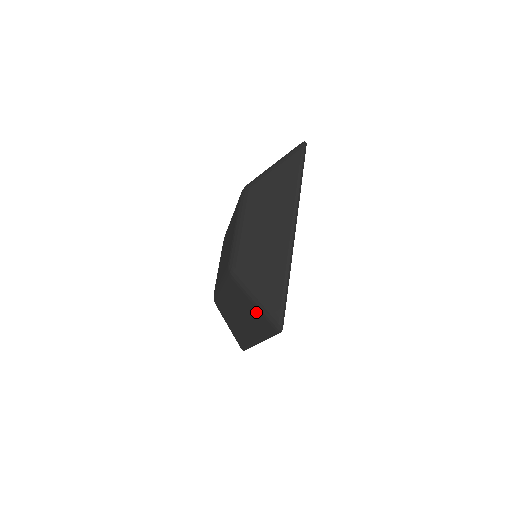
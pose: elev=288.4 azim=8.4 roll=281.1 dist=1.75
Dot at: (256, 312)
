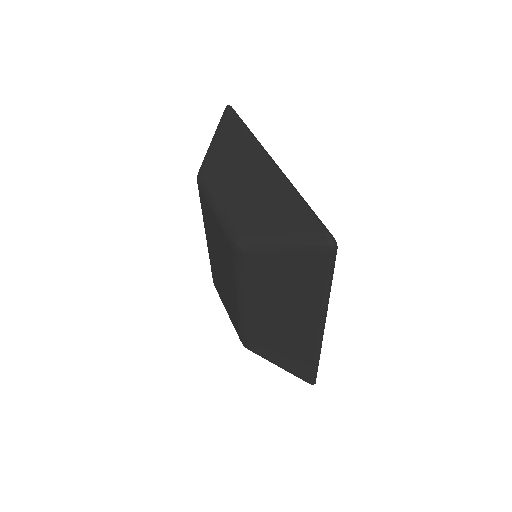
Dot at: (294, 262)
